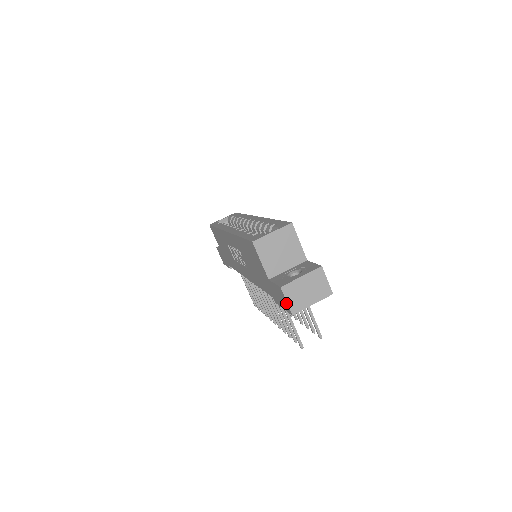
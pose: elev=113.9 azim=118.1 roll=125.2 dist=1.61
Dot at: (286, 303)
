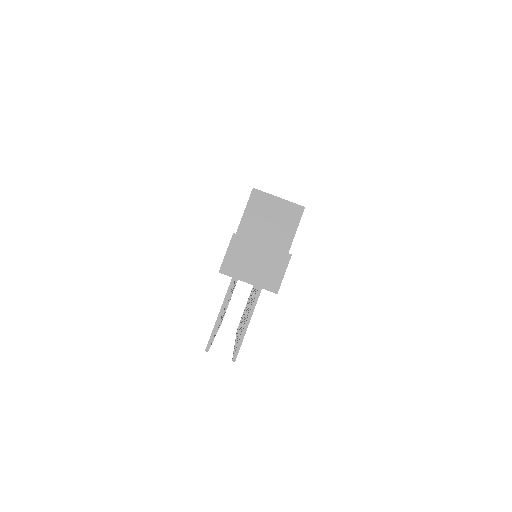
Dot at: (225, 256)
